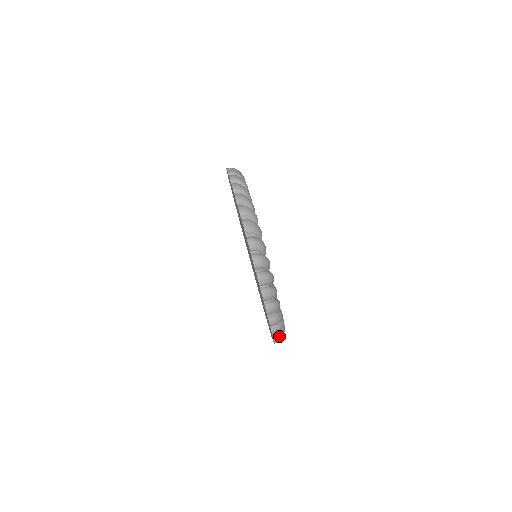
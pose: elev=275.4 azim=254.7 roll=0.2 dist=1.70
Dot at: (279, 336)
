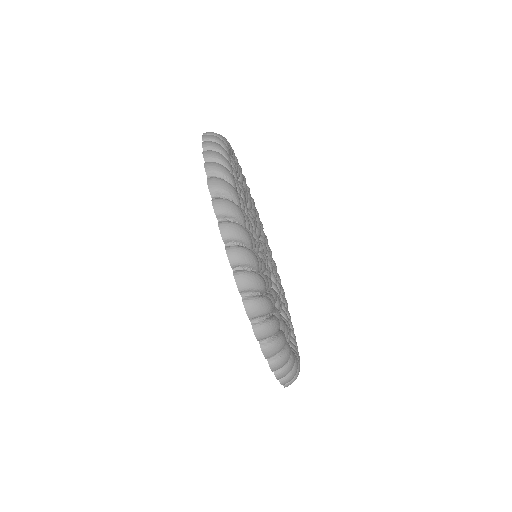
Dot at: occluded
